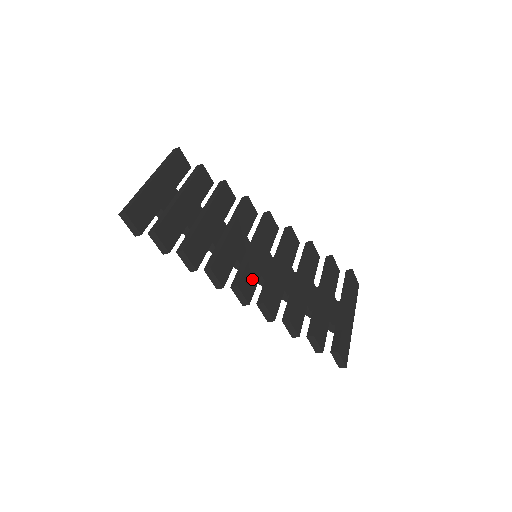
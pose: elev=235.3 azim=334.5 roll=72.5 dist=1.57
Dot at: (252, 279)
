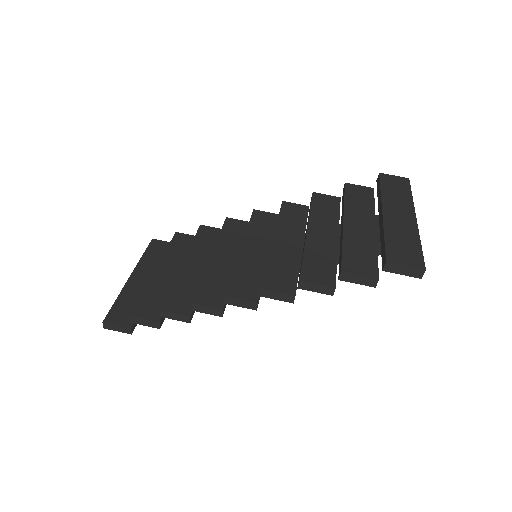
Dot at: (251, 278)
